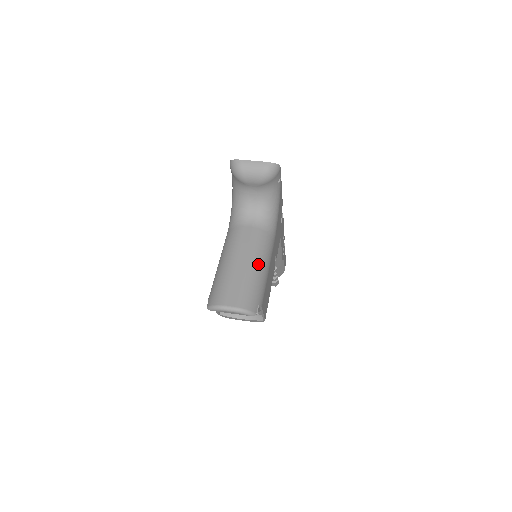
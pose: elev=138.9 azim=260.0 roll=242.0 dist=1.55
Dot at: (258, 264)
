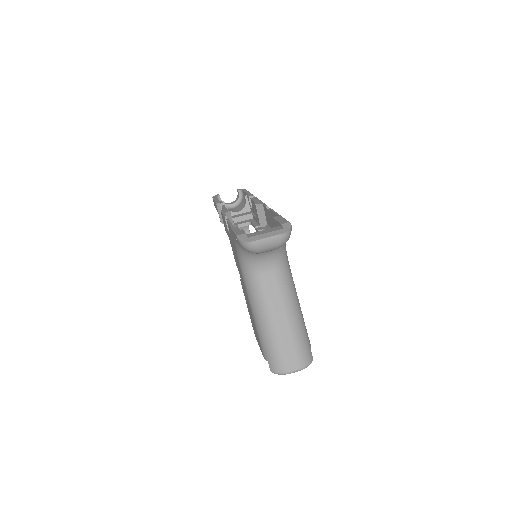
Dot at: (296, 314)
